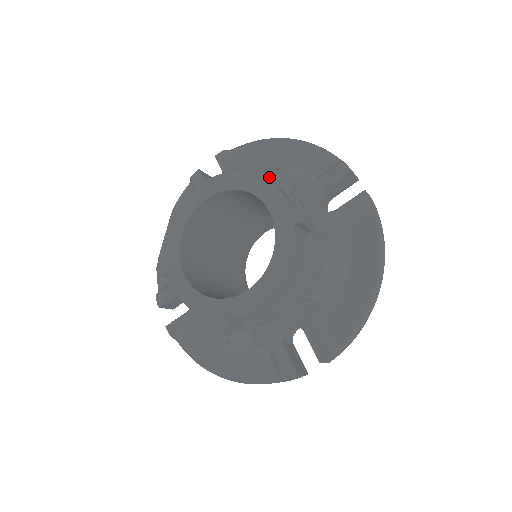
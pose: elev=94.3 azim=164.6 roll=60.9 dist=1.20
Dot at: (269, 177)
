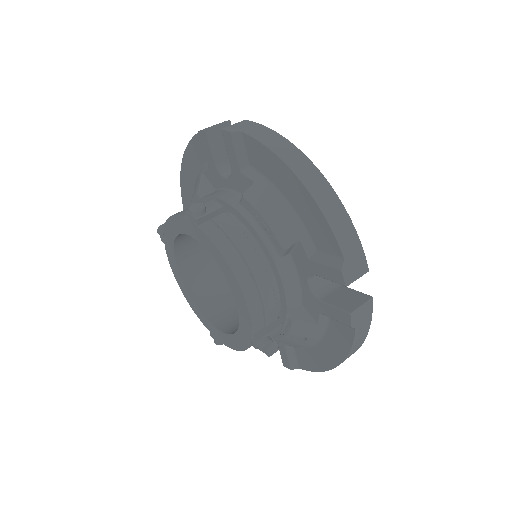
Dot at: (191, 203)
